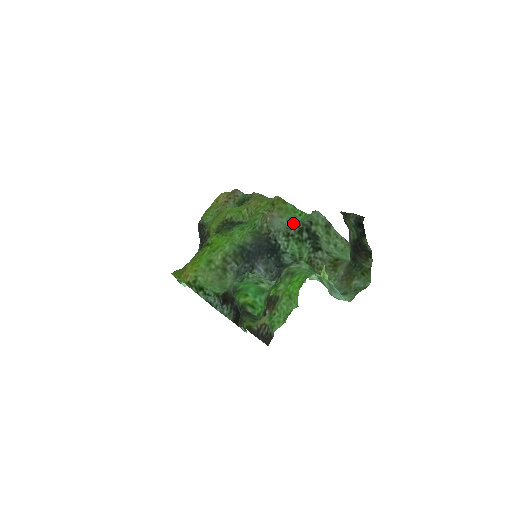
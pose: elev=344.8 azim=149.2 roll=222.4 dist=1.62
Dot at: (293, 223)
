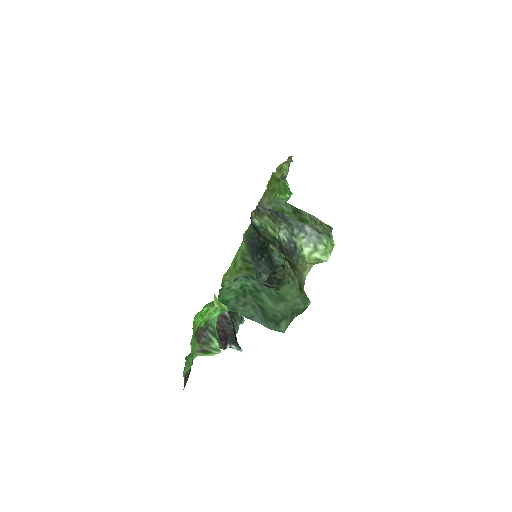
Dot at: occluded
